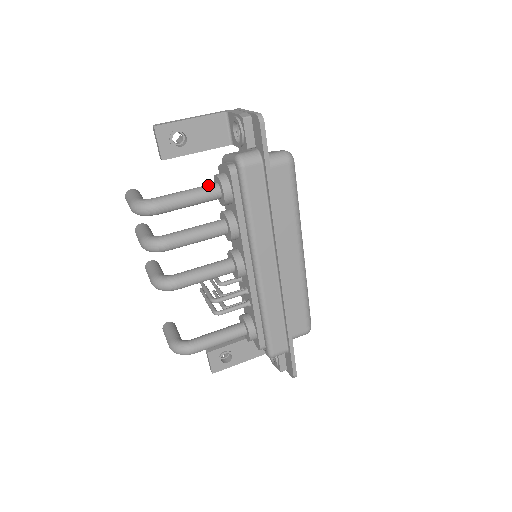
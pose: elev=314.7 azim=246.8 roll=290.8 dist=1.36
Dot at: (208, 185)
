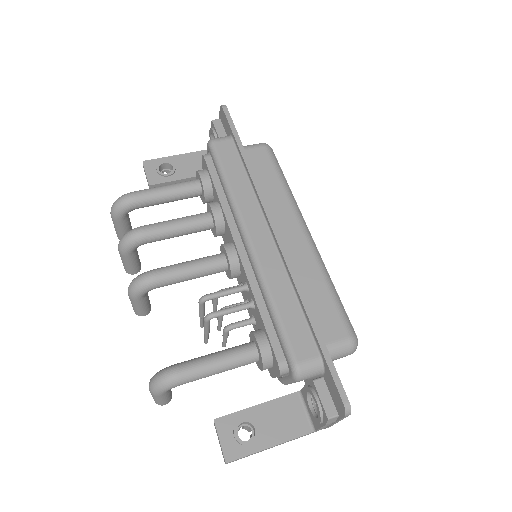
Dot at: occluded
